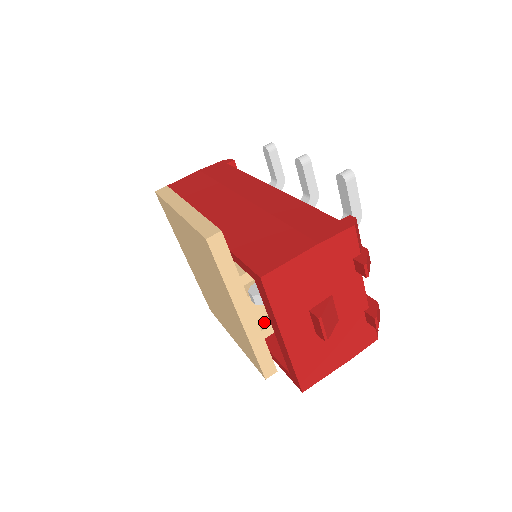
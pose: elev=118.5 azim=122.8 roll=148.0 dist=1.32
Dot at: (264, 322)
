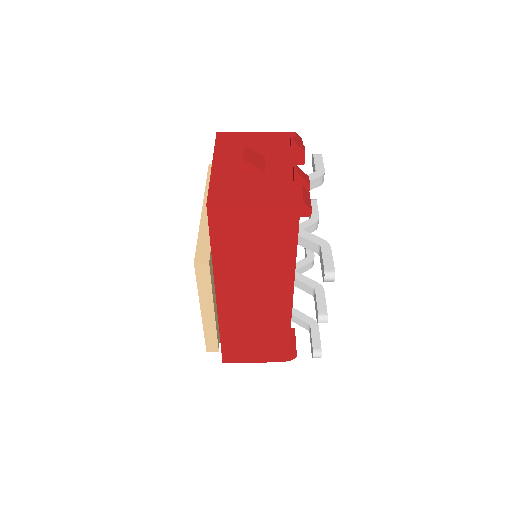
Dot at: occluded
